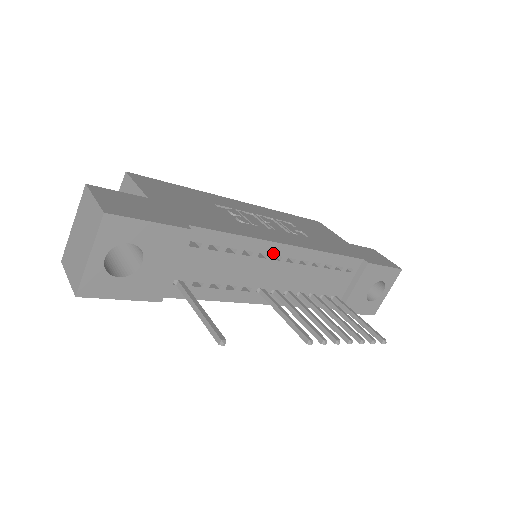
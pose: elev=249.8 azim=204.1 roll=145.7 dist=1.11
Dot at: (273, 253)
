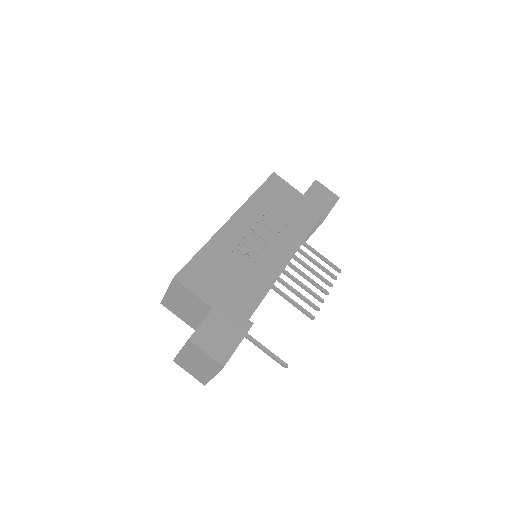
Dot at: occluded
